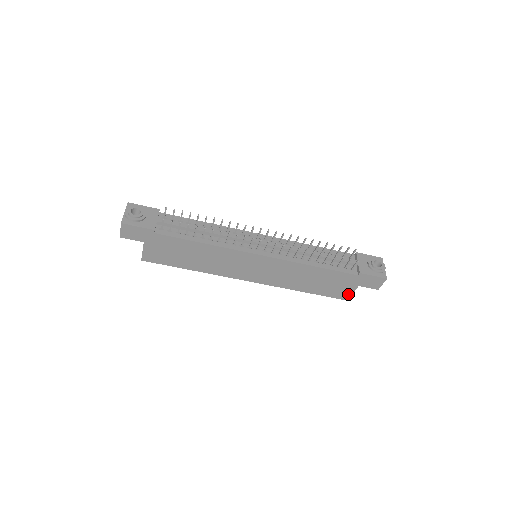
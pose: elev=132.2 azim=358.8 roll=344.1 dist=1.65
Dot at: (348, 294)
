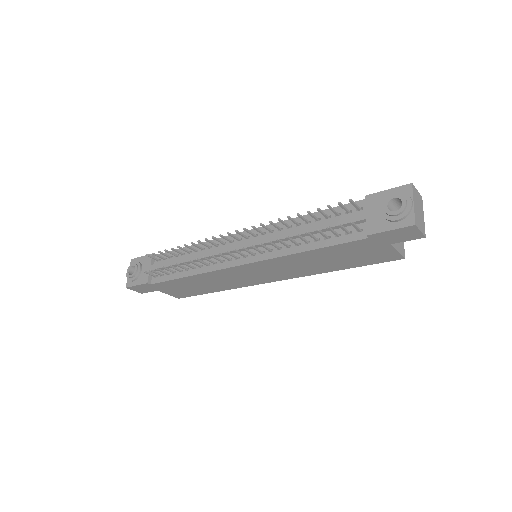
Dot at: (393, 254)
